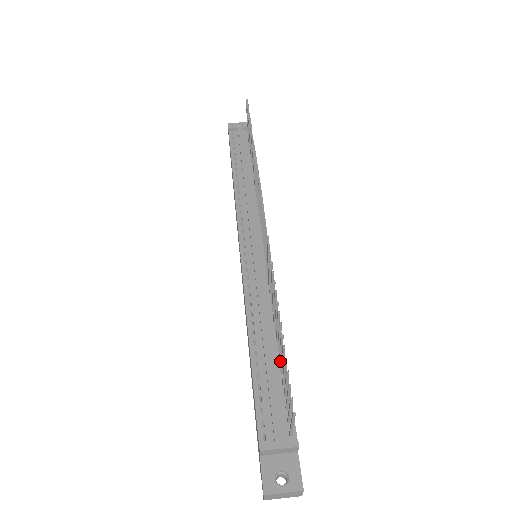
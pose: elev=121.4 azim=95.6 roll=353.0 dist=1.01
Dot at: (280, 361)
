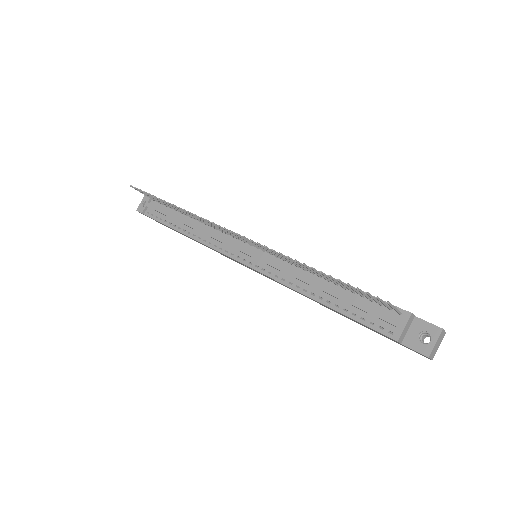
Dot at: (345, 288)
